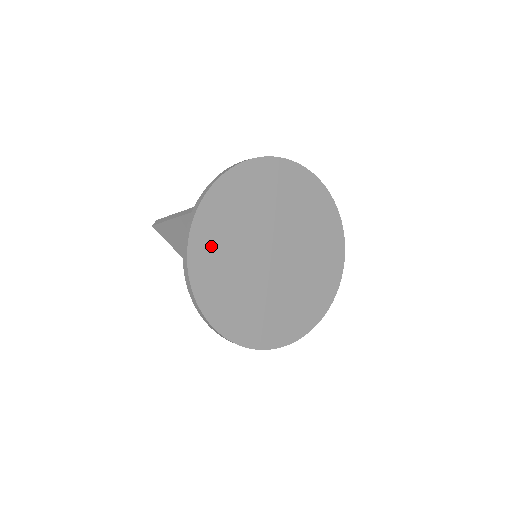
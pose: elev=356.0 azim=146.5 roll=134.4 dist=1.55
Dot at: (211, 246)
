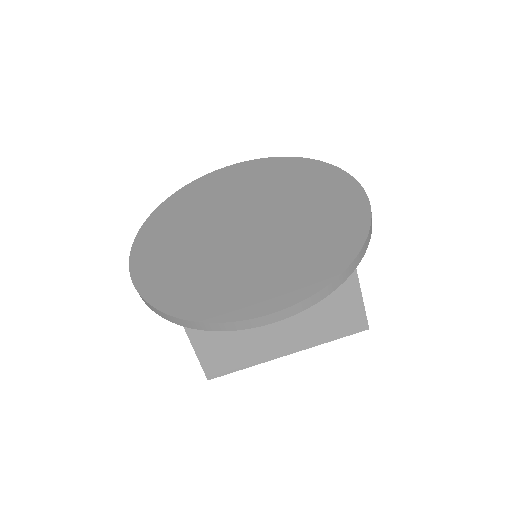
Dot at: (179, 286)
